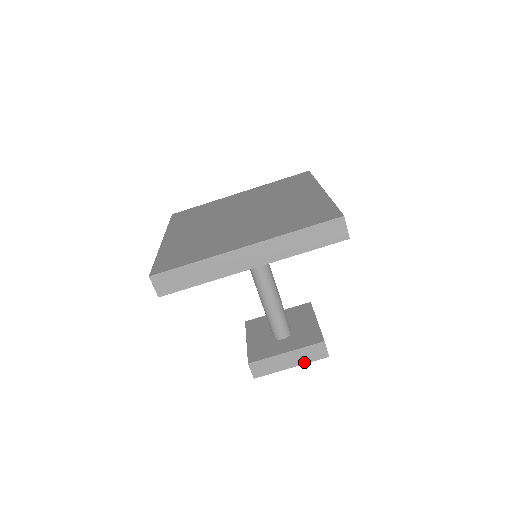
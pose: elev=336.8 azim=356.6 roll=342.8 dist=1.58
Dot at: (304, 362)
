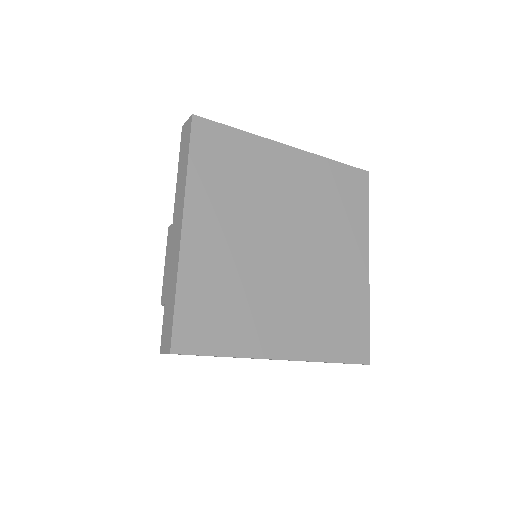
Dot at: occluded
